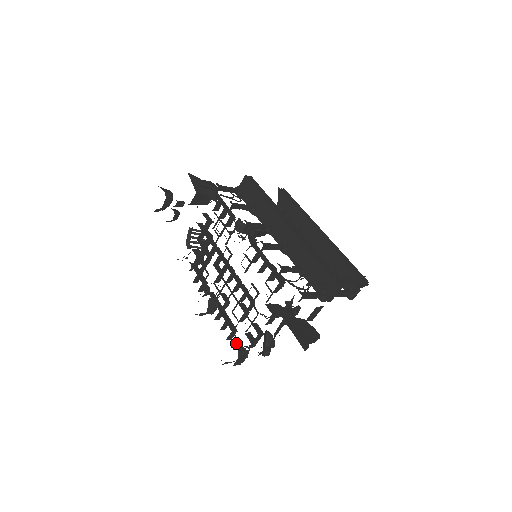
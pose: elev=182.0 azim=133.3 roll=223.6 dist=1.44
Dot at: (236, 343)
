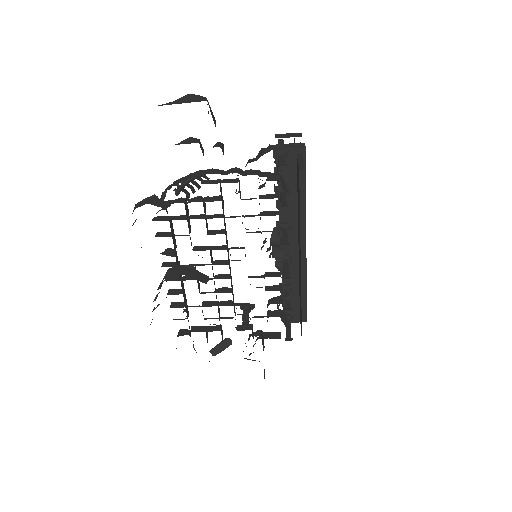
Dot at: (190, 336)
